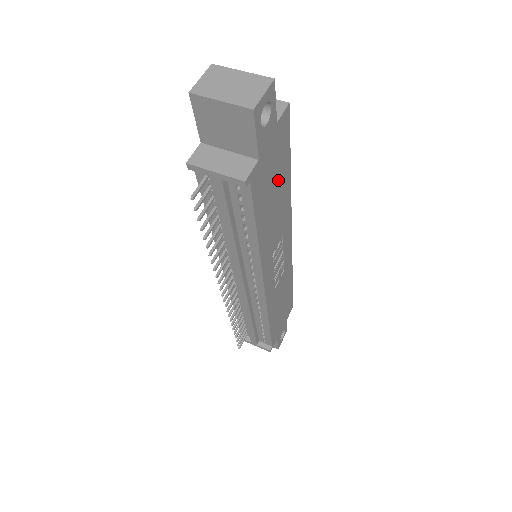
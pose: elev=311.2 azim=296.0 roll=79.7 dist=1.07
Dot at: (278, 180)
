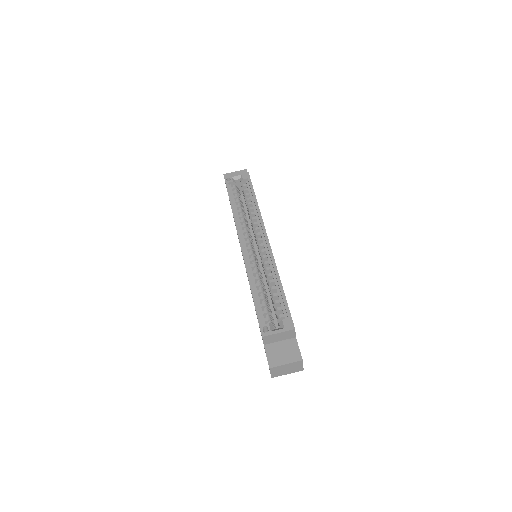
Dot at: occluded
